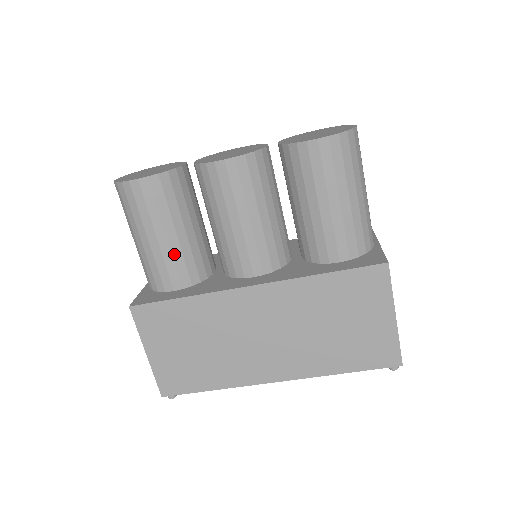
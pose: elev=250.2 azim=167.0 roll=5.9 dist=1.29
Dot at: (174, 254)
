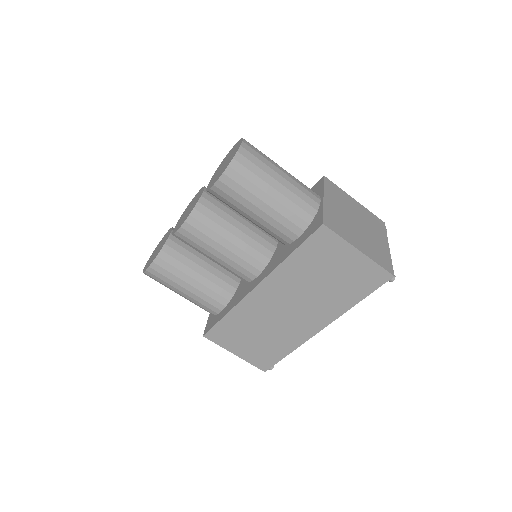
Dot at: (203, 292)
